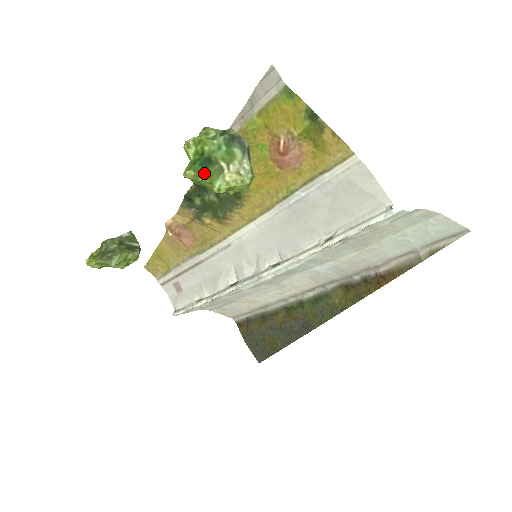
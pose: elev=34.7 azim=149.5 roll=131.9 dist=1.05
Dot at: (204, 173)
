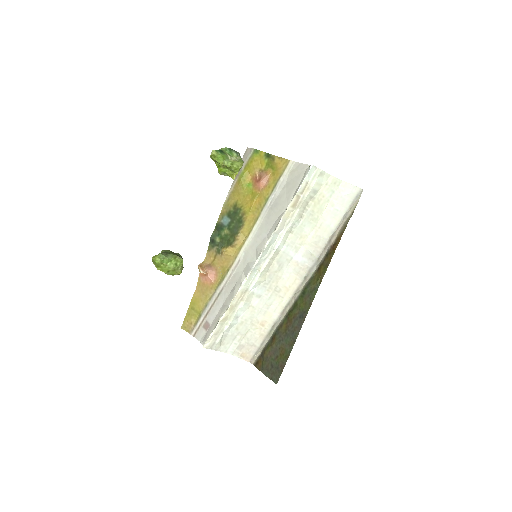
Dot at: (220, 154)
